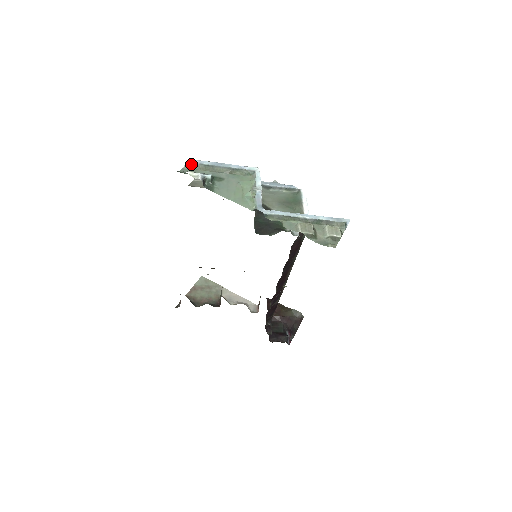
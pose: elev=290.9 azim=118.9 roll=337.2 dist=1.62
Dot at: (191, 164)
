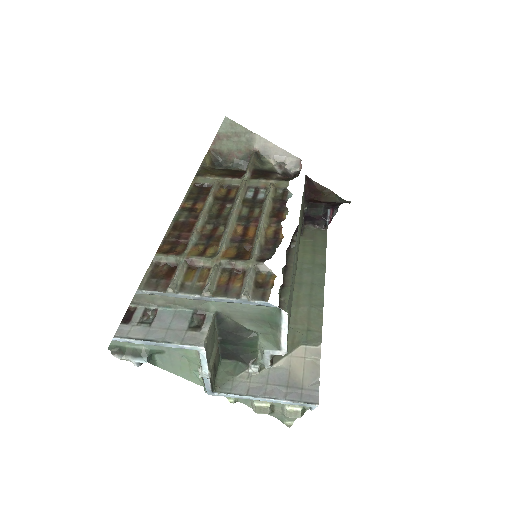
Dot at: (119, 341)
